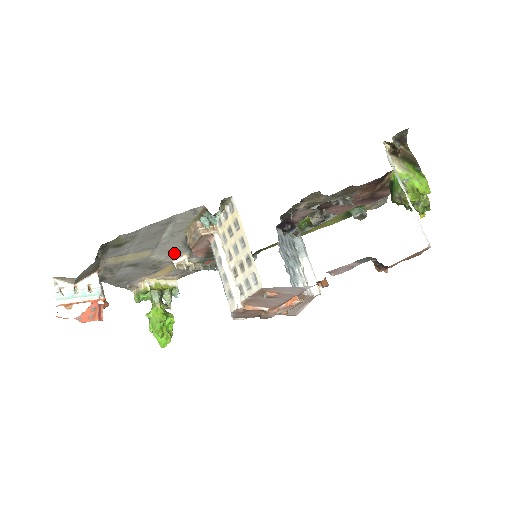
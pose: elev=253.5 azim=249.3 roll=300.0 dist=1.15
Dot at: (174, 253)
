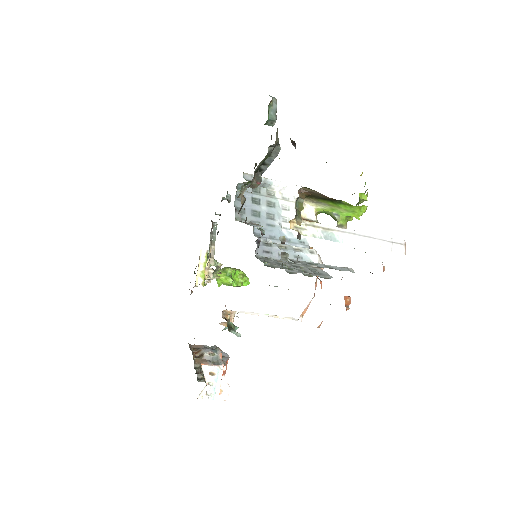
Dot at: occluded
